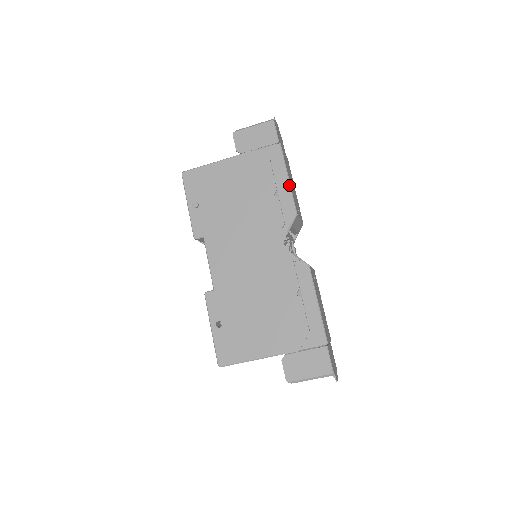
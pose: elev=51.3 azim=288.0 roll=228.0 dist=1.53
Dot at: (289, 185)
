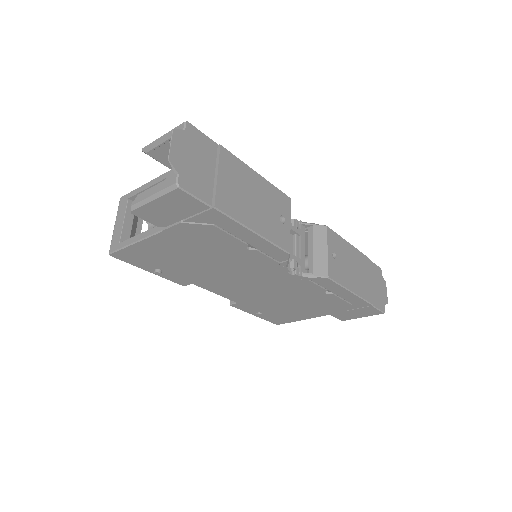
Dot at: (261, 238)
